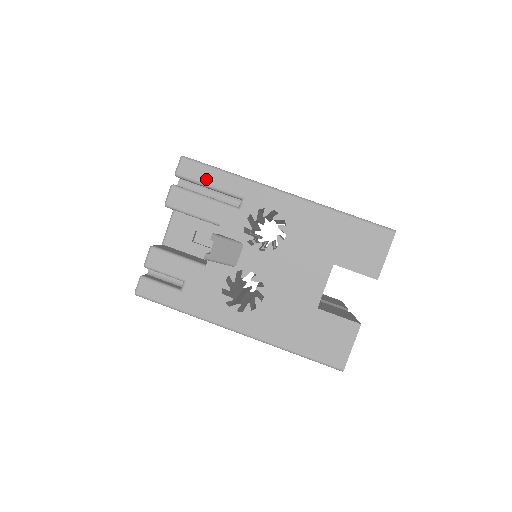
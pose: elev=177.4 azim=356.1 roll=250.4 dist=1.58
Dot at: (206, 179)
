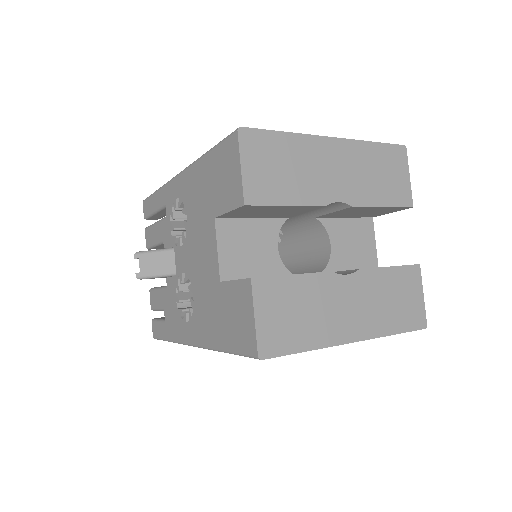
Dot at: (151, 208)
